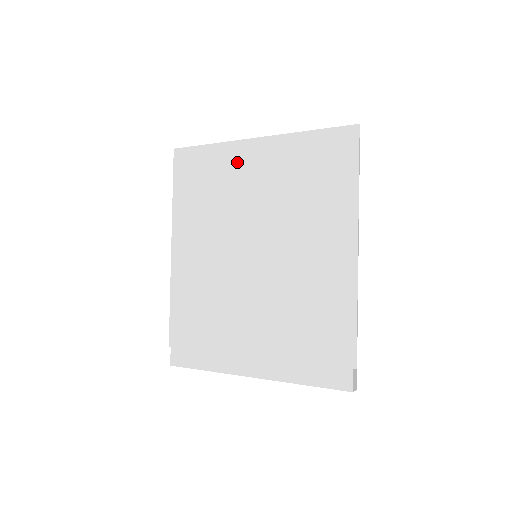
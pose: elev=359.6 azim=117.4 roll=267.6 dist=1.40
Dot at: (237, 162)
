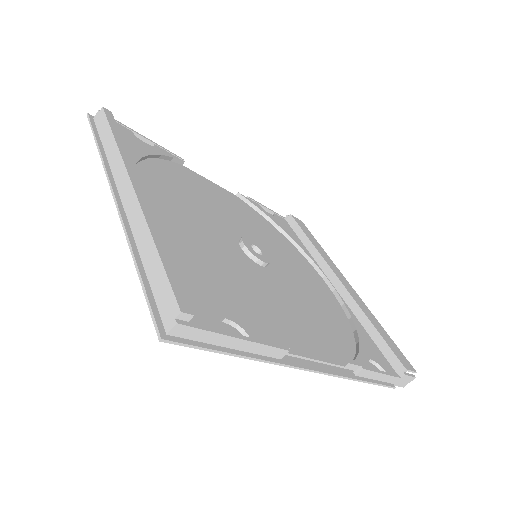
Dot at: occluded
